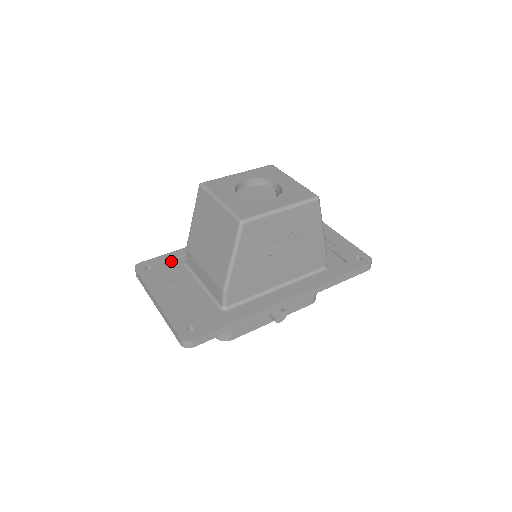
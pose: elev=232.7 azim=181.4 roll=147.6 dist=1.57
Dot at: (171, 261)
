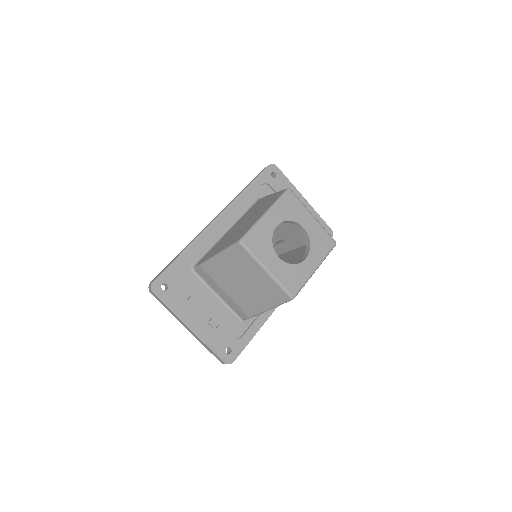
Dot at: (179, 270)
